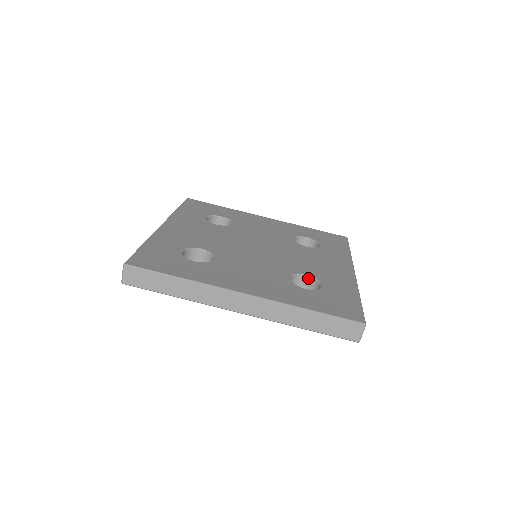
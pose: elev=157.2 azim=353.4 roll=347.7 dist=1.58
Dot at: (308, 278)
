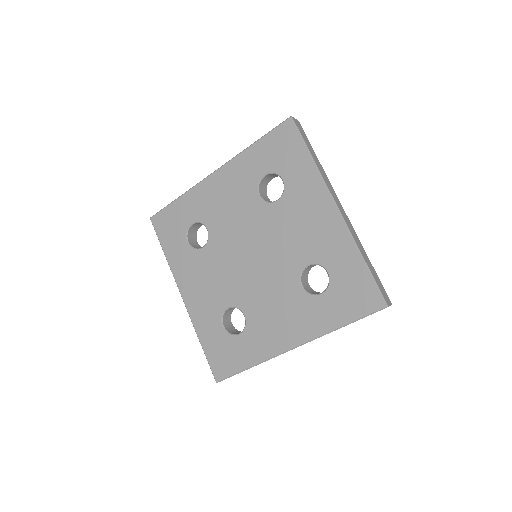
Dot at: (311, 265)
